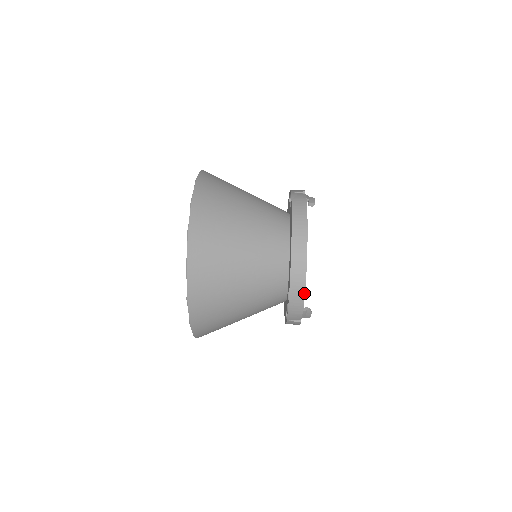
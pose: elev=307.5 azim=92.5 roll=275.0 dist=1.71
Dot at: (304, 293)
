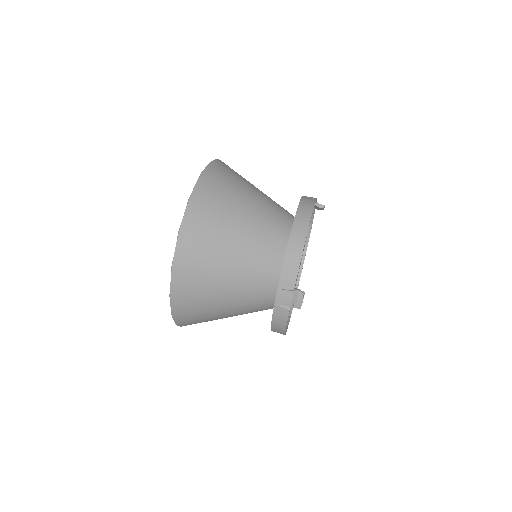
Dot at: (300, 261)
